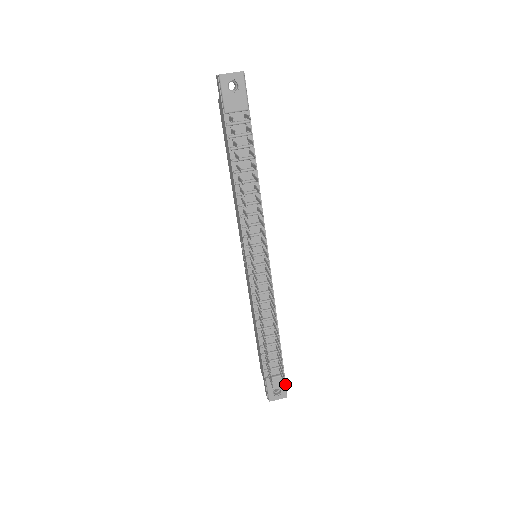
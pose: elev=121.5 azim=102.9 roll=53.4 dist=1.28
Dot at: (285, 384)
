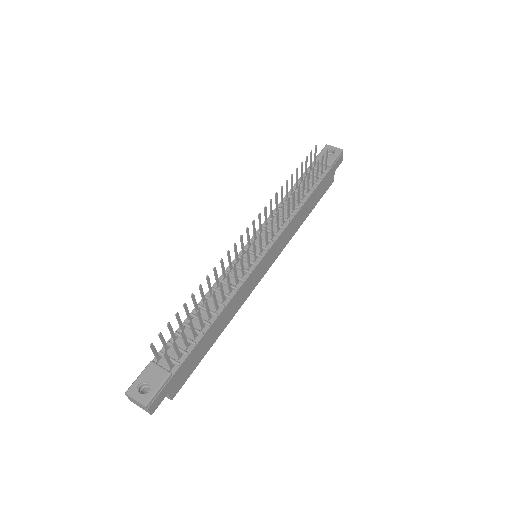
Dot at: occluded
